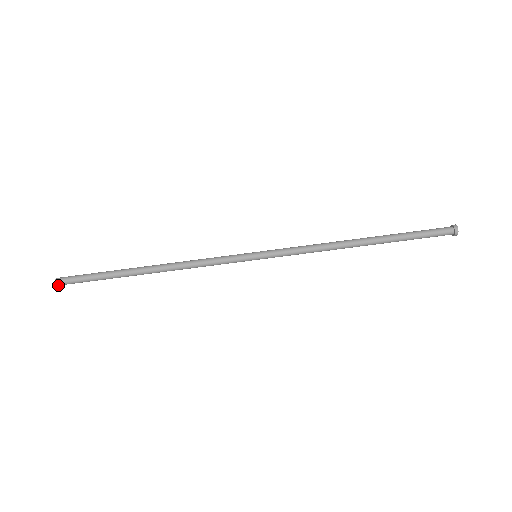
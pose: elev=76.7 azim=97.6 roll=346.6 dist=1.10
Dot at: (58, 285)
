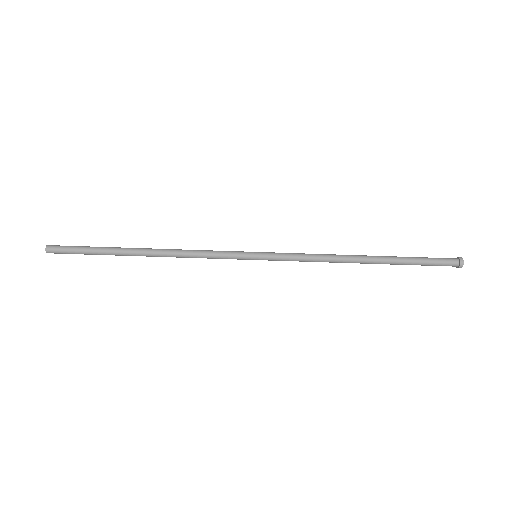
Dot at: (47, 252)
